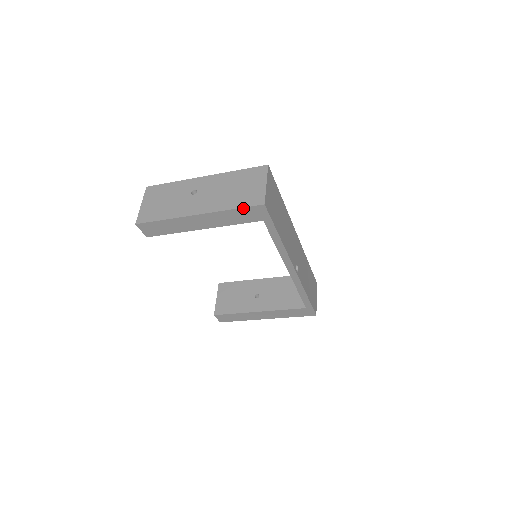
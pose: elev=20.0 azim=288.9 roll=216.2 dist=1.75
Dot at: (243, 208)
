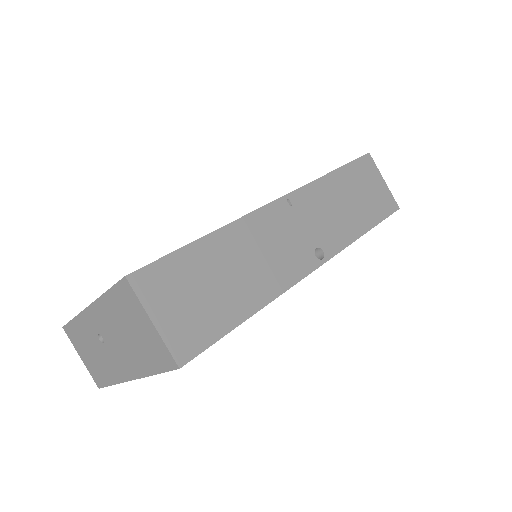
Dot at: (163, 372)
